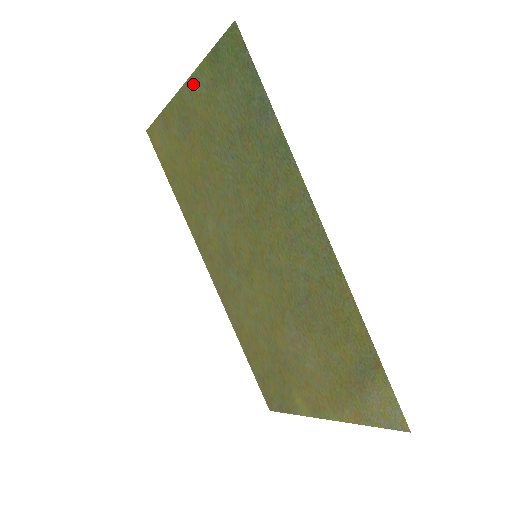
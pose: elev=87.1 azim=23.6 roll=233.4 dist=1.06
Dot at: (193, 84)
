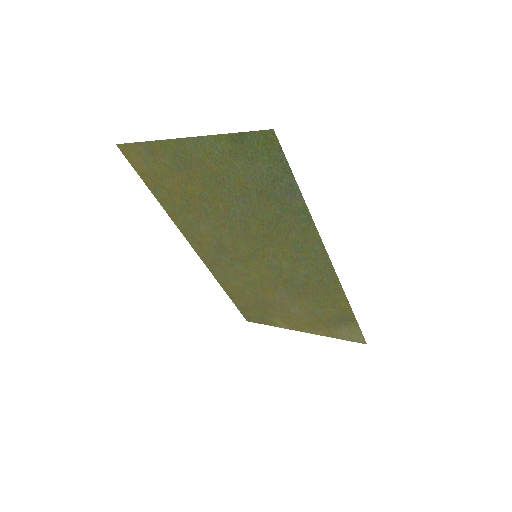
Dot at: (202, 143)
